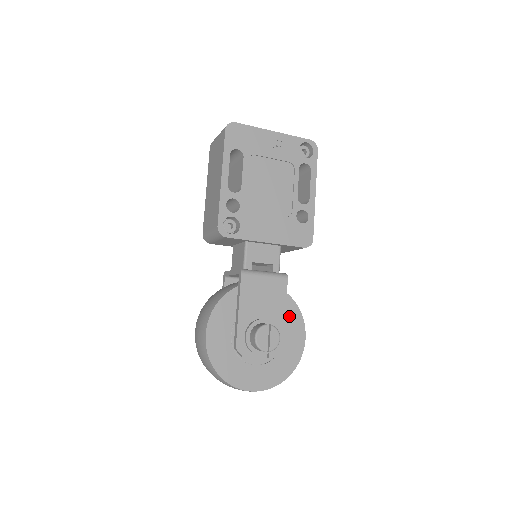
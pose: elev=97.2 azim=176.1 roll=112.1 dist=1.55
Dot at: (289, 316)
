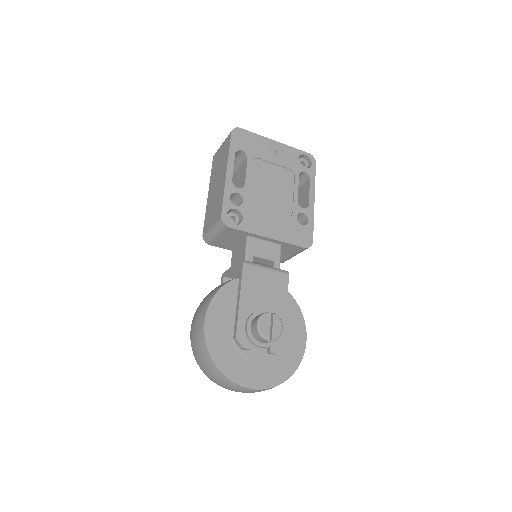
Dot at: (290, 314)
